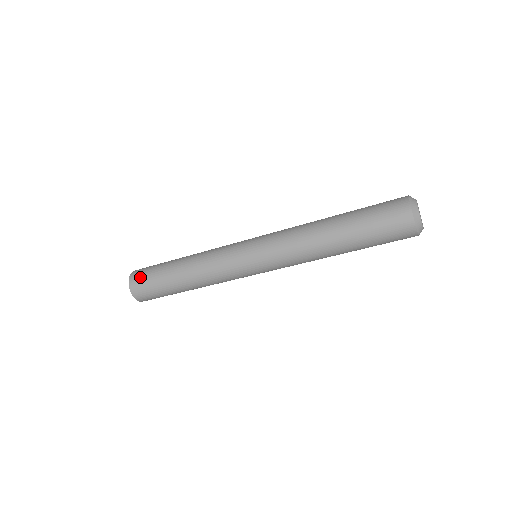
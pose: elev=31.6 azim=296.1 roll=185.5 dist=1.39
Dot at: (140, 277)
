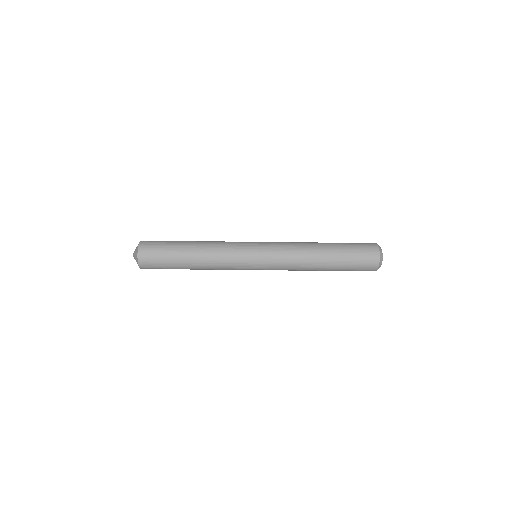
Dot at: (150, 258)
